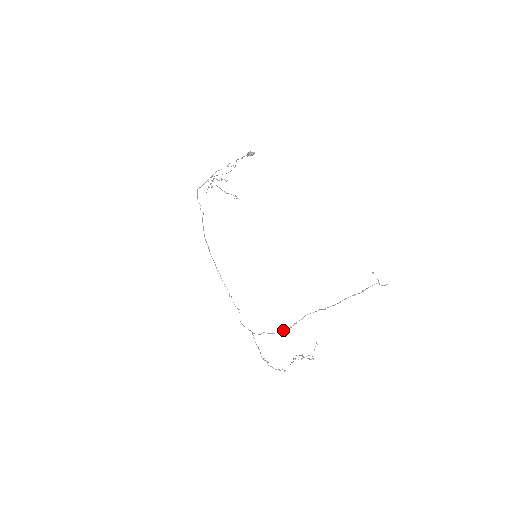
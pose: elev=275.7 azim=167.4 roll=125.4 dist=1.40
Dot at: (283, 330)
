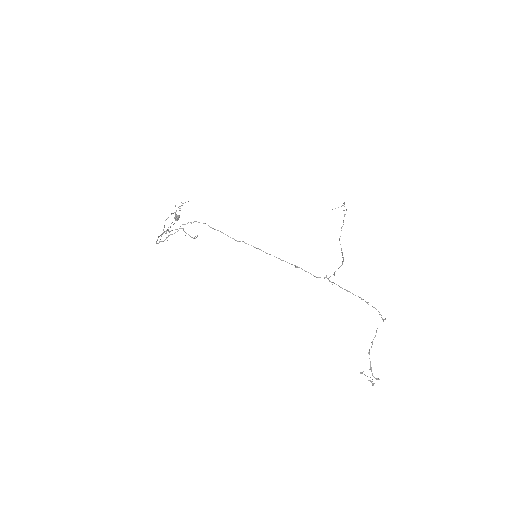
Dot at: (342, 261)
